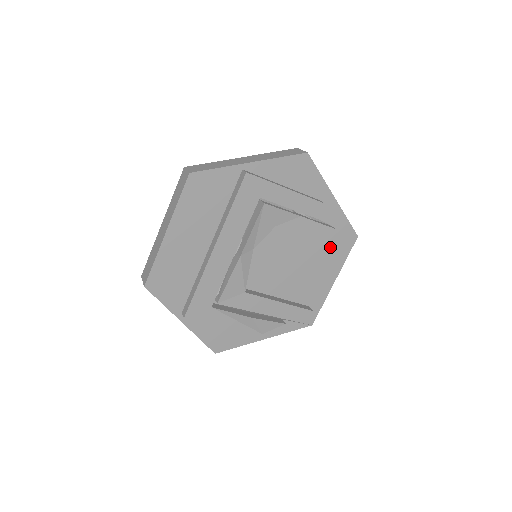
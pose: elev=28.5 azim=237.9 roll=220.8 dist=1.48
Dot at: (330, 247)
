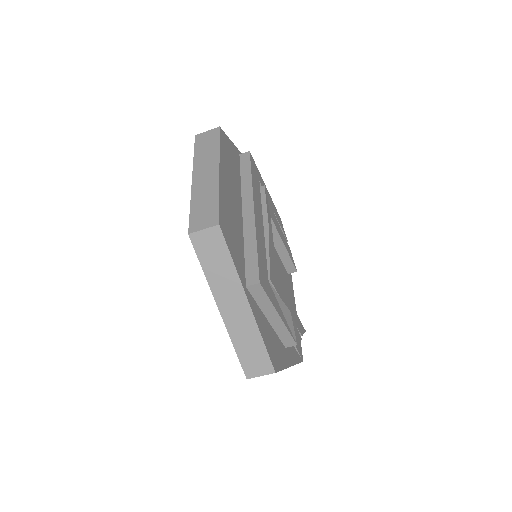
Dot at: (285, 271)
